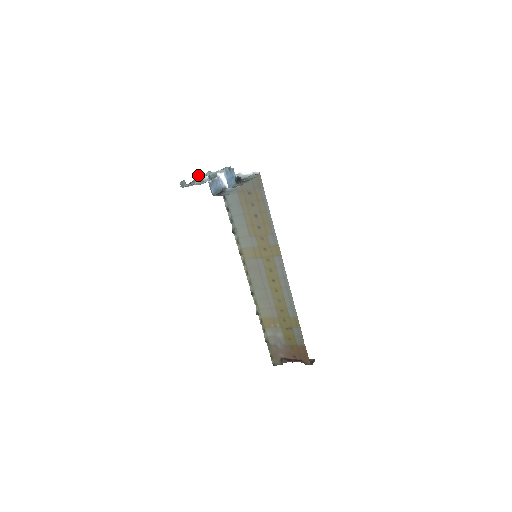
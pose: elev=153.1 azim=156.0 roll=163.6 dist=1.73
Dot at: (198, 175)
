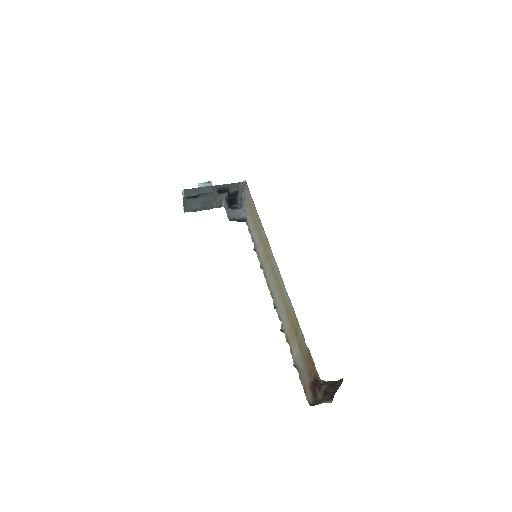
Dot at: (208, 205)
